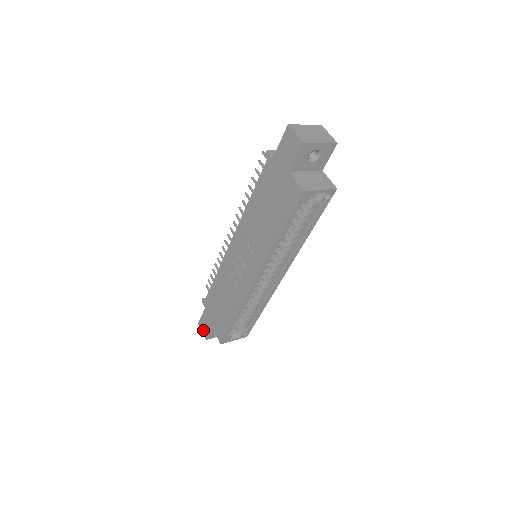
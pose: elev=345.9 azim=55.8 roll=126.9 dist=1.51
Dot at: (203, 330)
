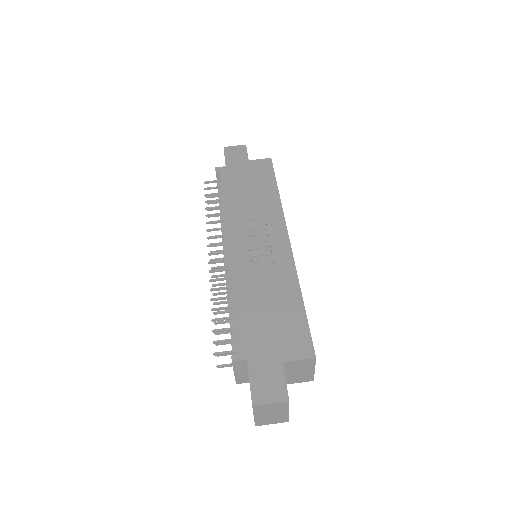
Dot at: (271, 395)
